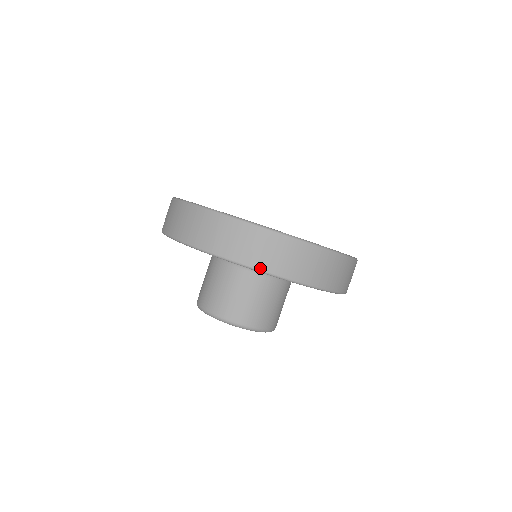
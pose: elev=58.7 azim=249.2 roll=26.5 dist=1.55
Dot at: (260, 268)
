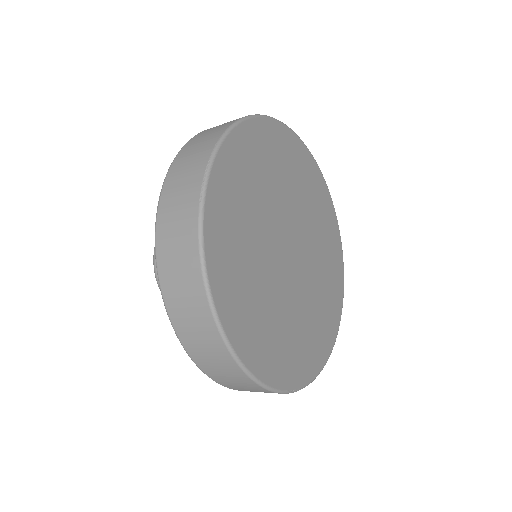
Dot at: (173, 322)
